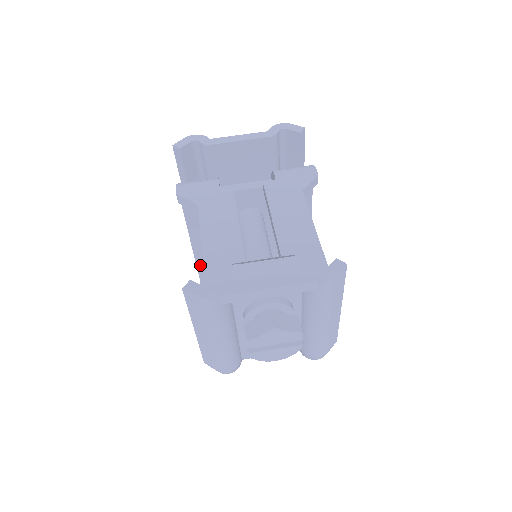
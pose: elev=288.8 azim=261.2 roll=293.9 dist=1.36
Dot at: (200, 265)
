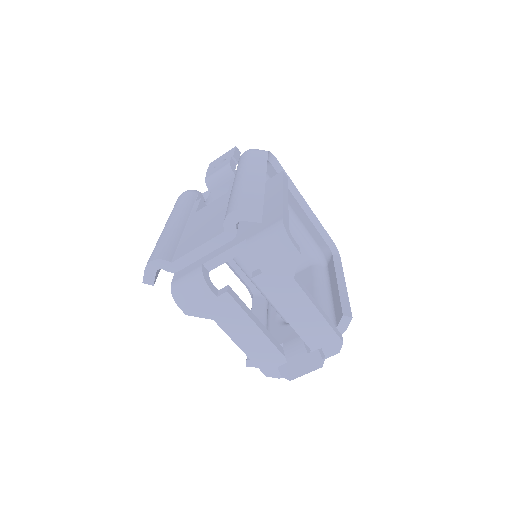
Dot at: occluded
